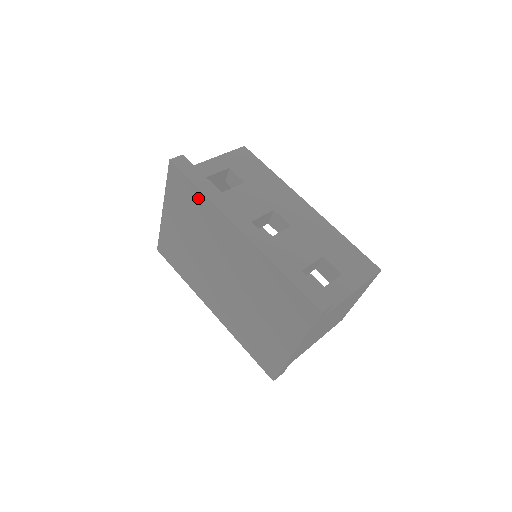
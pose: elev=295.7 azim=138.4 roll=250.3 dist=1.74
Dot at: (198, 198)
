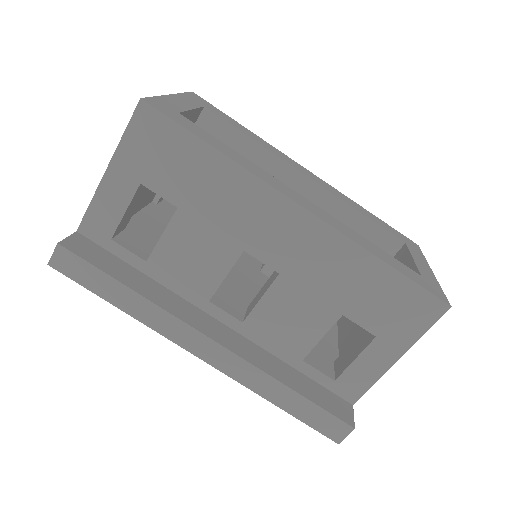
Dot at: occluded
